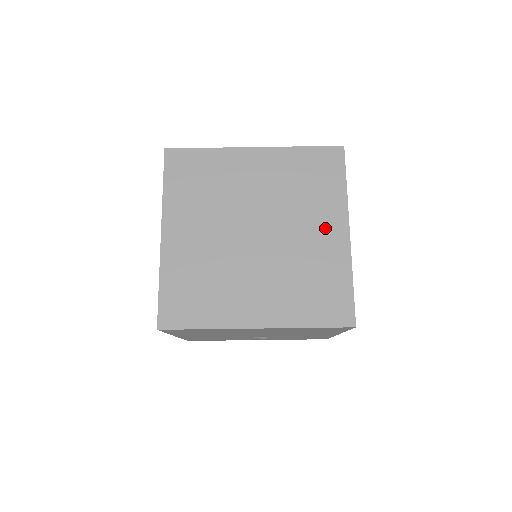
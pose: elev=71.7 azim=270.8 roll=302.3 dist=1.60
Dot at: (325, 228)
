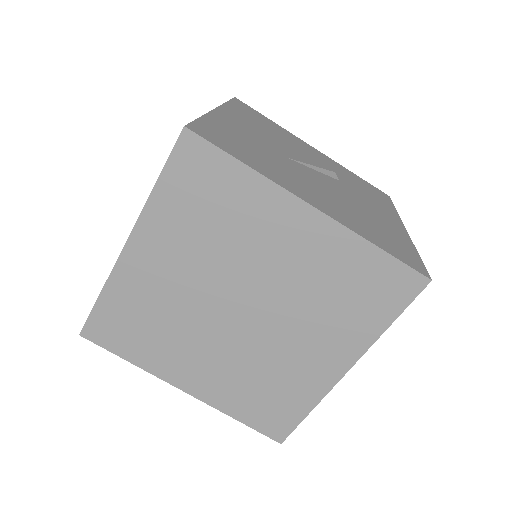
Dot at: (287, 233)
